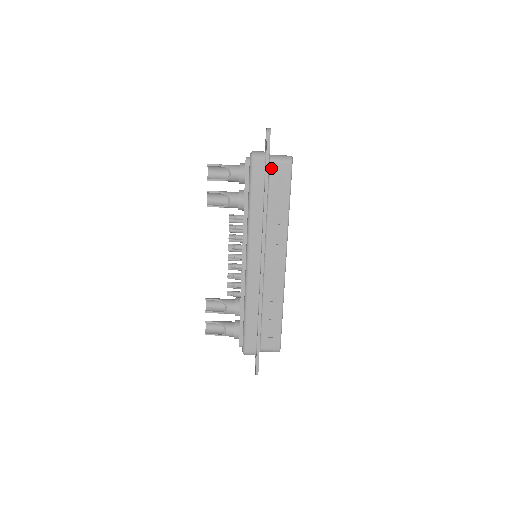
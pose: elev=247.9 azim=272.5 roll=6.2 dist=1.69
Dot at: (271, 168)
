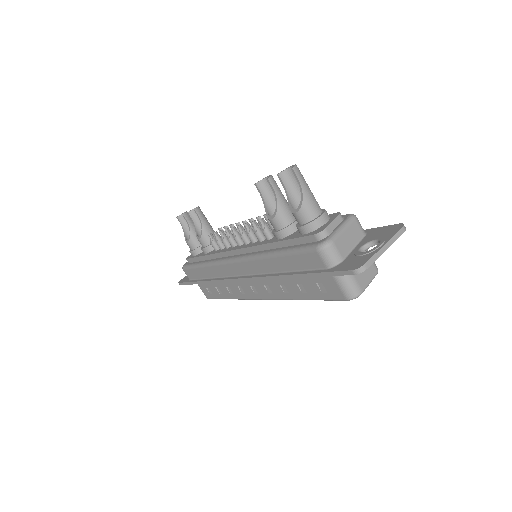
Dot at: occluded
